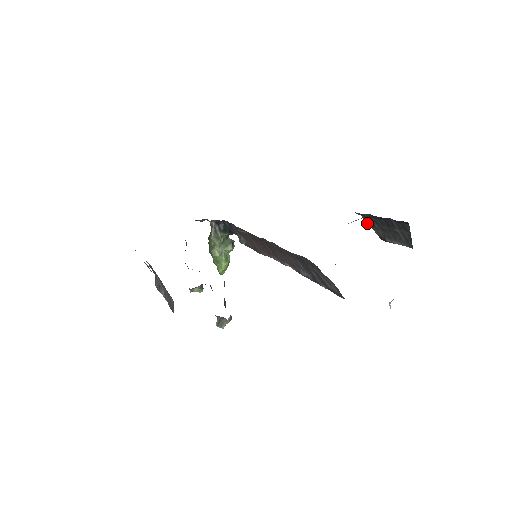
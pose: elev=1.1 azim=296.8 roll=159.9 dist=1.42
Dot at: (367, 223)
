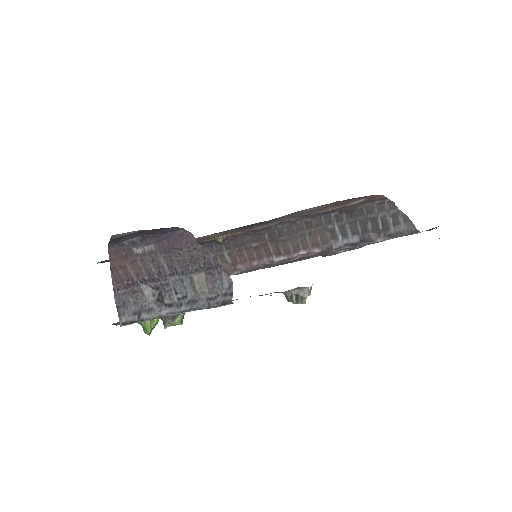
Dot at: occluded
